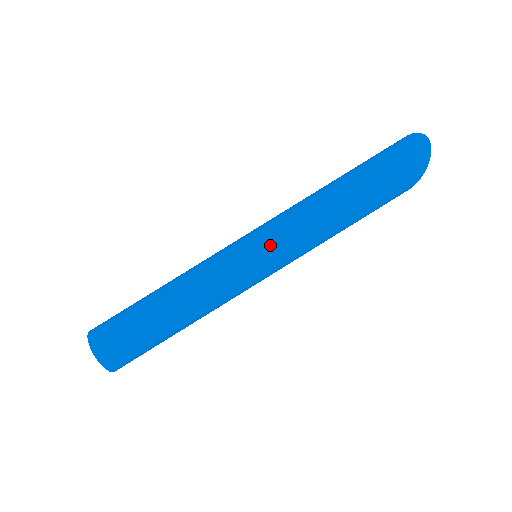
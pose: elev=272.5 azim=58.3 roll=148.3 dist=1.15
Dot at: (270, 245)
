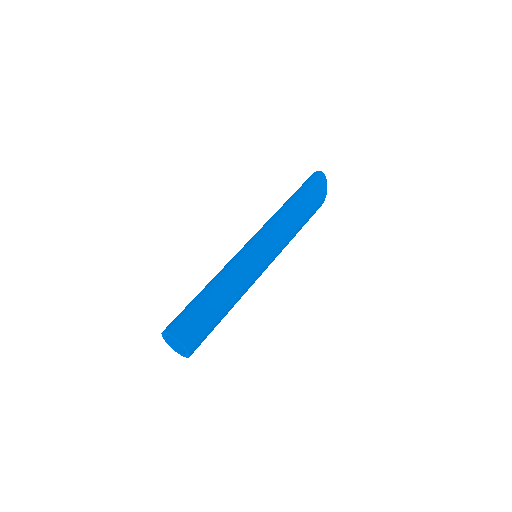
Dot at: (261, 238)
